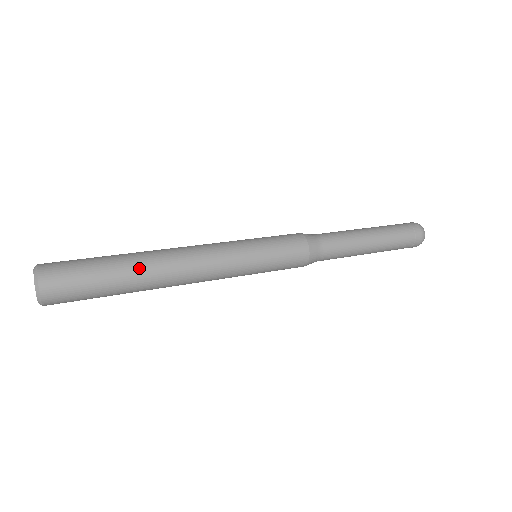
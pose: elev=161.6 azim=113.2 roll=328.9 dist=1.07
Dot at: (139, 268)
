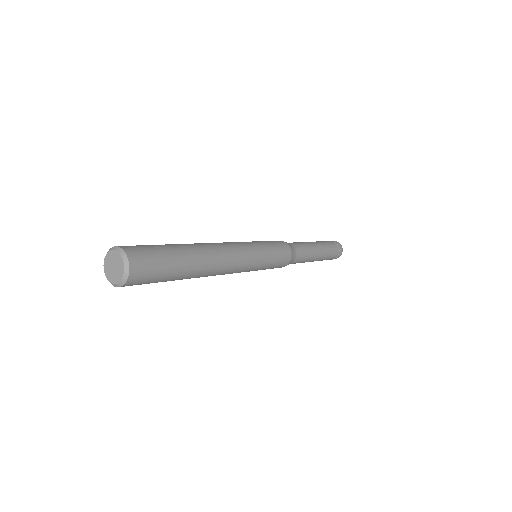
Dot at: (195, 252)
